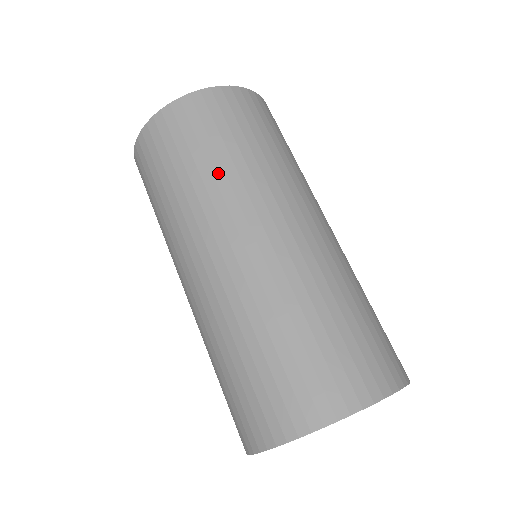
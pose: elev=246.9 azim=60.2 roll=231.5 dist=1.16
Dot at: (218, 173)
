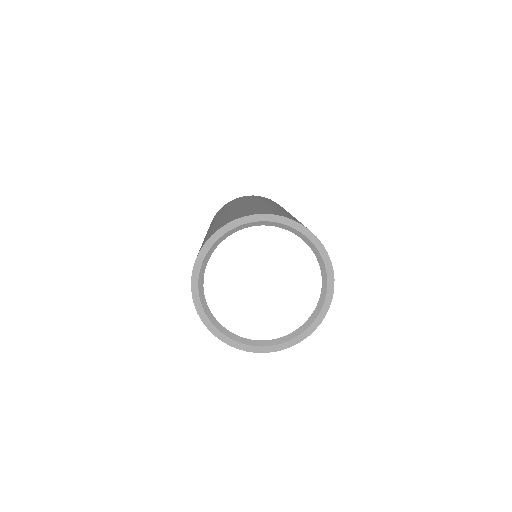
Dot at: (283, 208)
